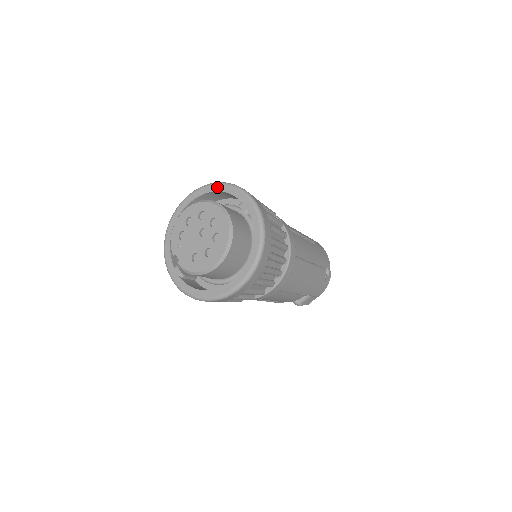
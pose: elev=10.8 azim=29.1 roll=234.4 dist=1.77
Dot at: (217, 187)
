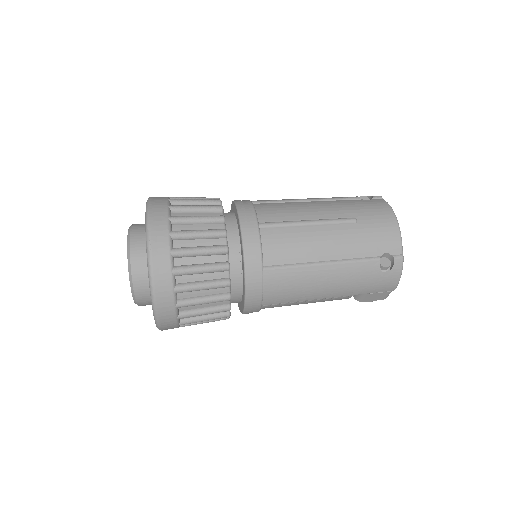
Dot at: occluded
